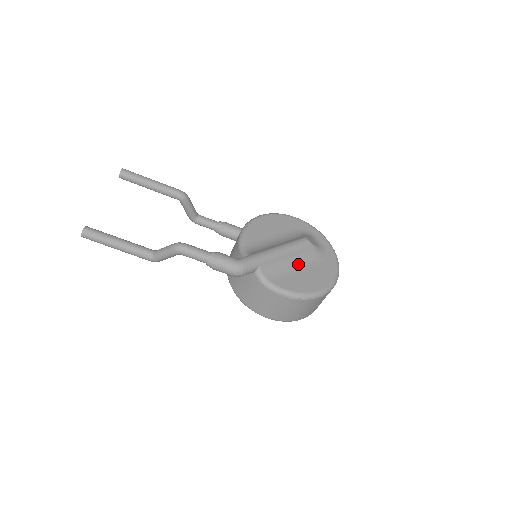
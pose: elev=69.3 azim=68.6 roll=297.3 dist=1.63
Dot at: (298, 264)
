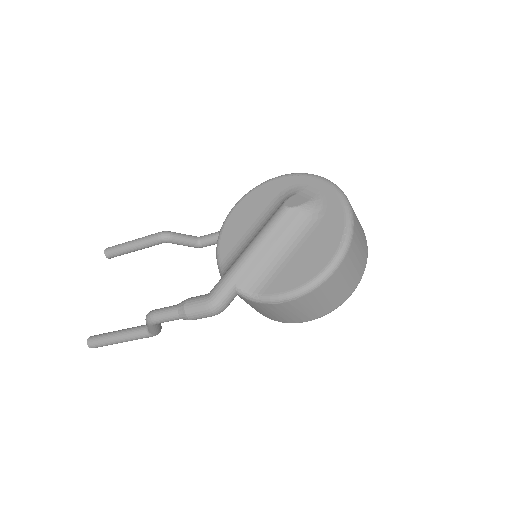
Dot at: (289, 246)
